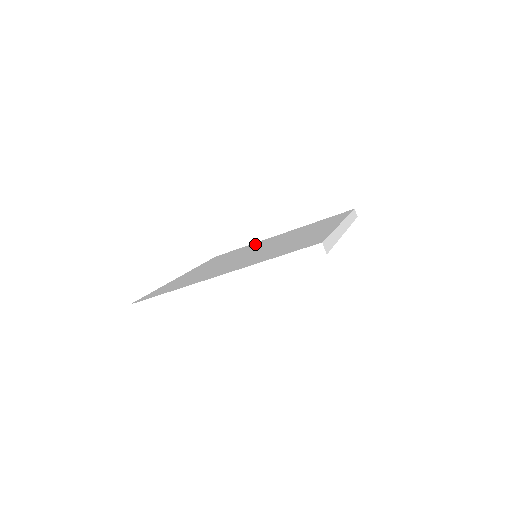
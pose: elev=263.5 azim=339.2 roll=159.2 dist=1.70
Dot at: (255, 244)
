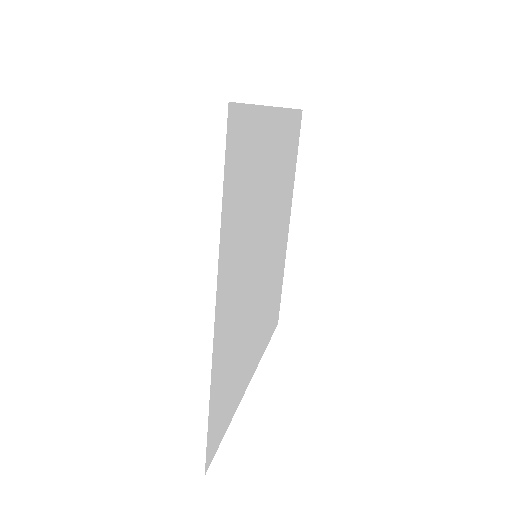
Dot at: occluded
